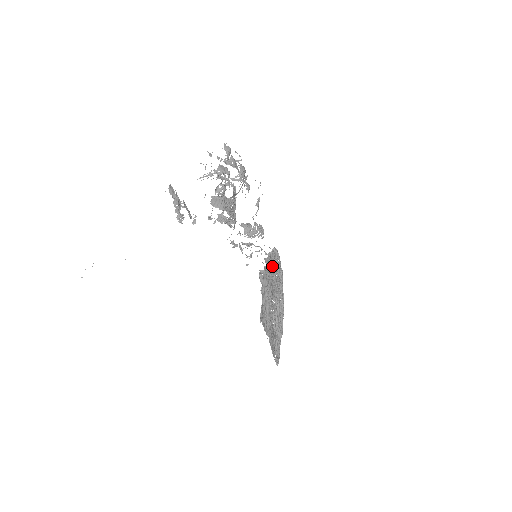
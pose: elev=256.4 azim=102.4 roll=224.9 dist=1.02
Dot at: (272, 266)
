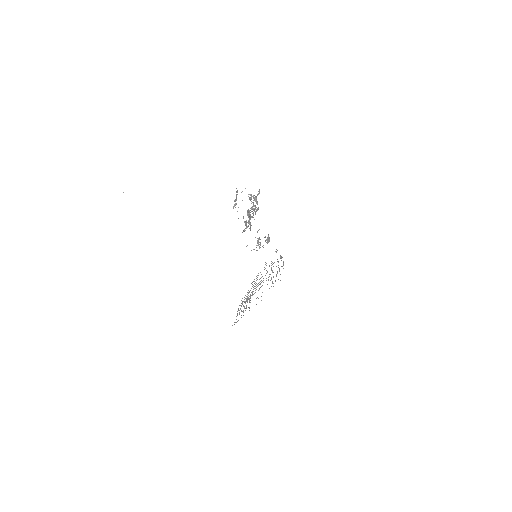
Dot at: occluded
